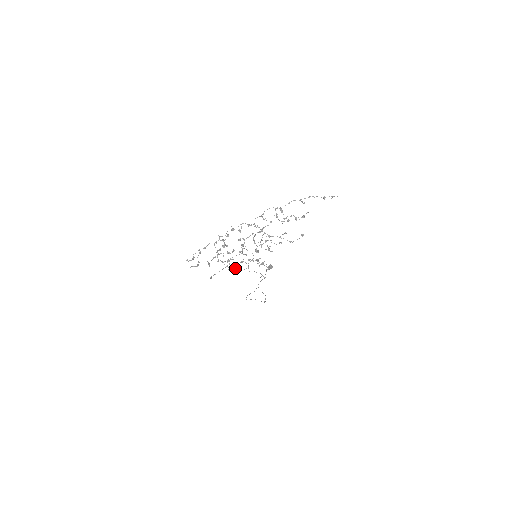
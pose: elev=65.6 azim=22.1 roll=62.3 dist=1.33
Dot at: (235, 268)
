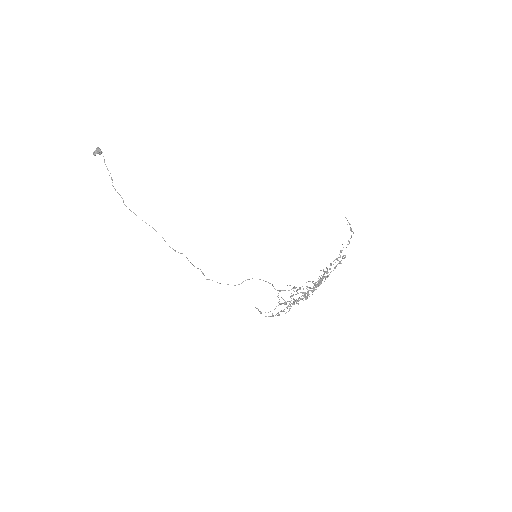
Dot at: occluded
